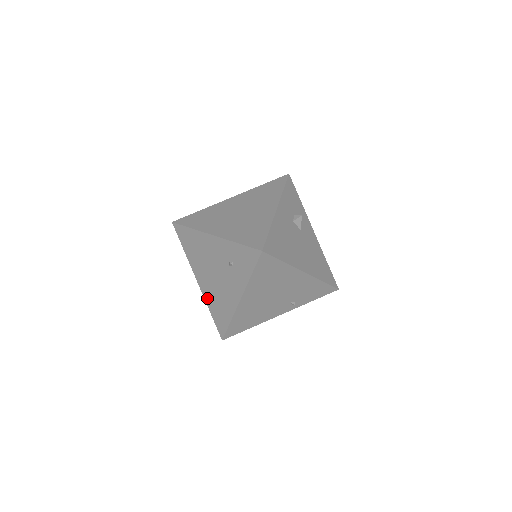
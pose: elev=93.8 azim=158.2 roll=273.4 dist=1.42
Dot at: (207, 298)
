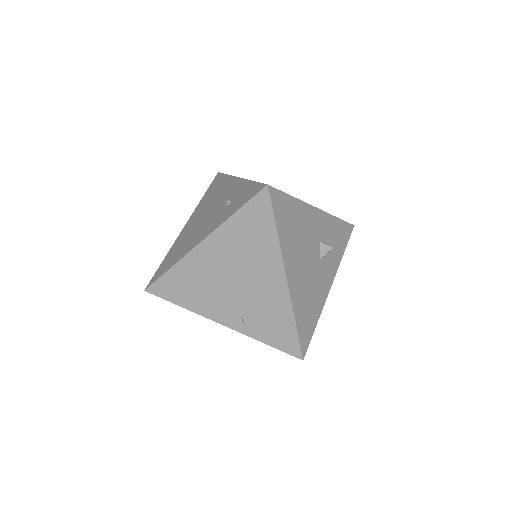
Dot at: (176, 243)
